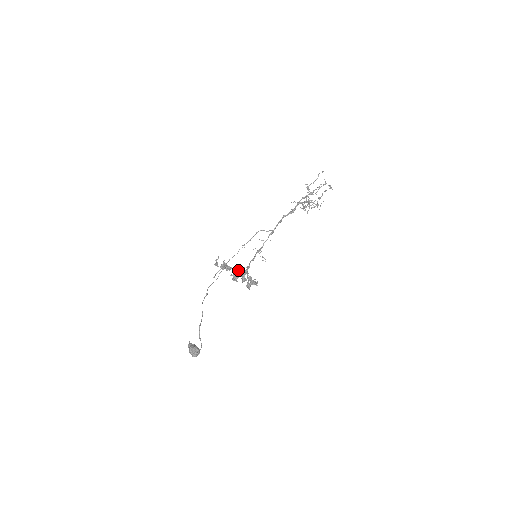
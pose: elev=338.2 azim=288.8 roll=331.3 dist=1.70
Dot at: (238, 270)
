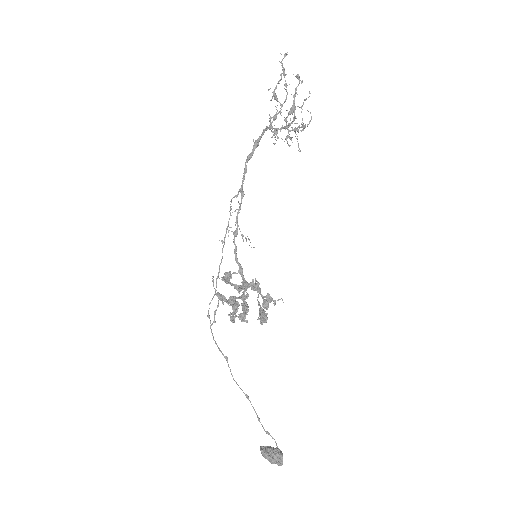
Dot at: (242, 292)
